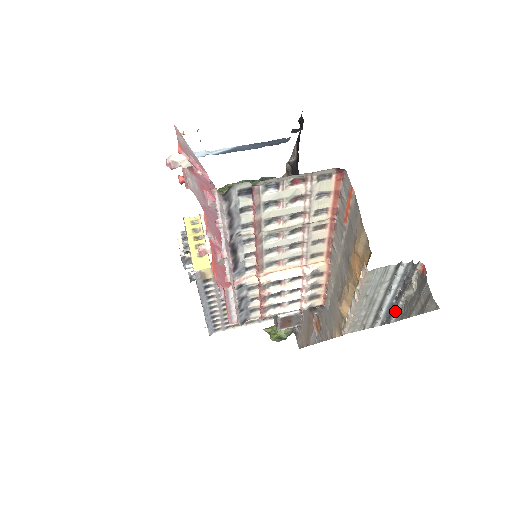
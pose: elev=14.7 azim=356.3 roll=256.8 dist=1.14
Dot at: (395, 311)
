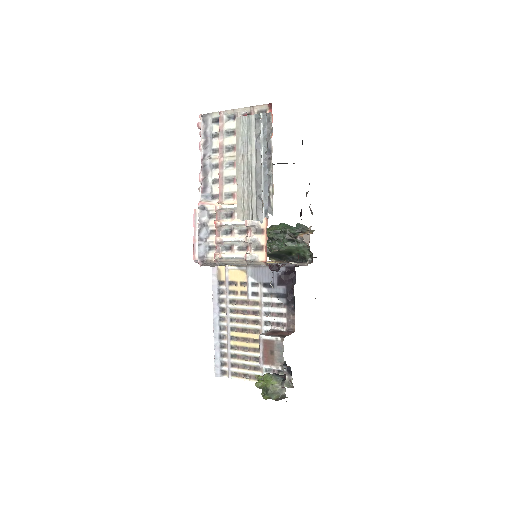
Dot at: (271, 189)
